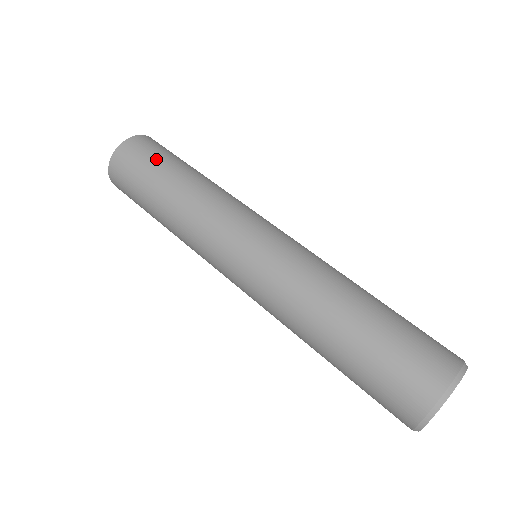
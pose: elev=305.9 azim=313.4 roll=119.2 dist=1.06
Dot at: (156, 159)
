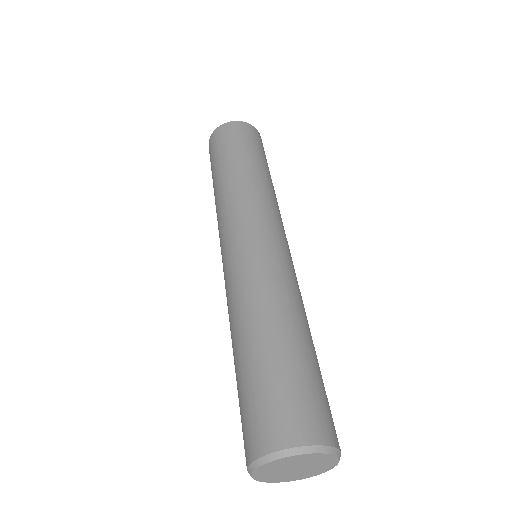
Dot at: (236, 144)
